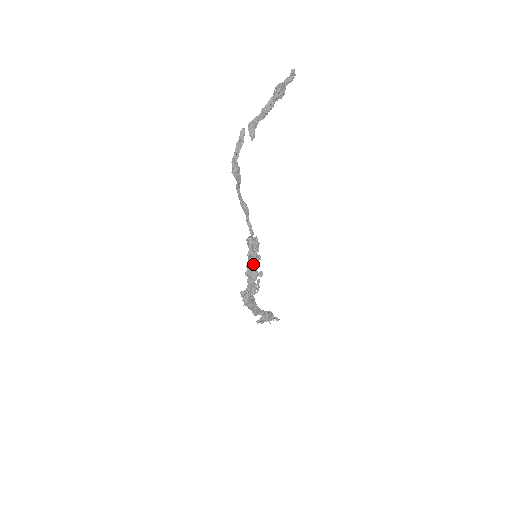
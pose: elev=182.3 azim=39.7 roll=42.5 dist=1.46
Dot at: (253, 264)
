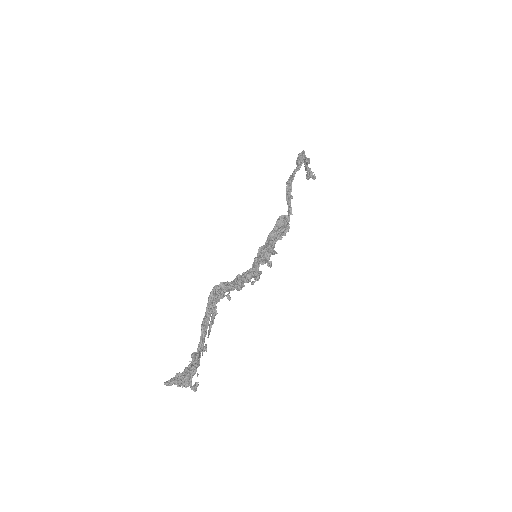
Dot at: (272, 244)
